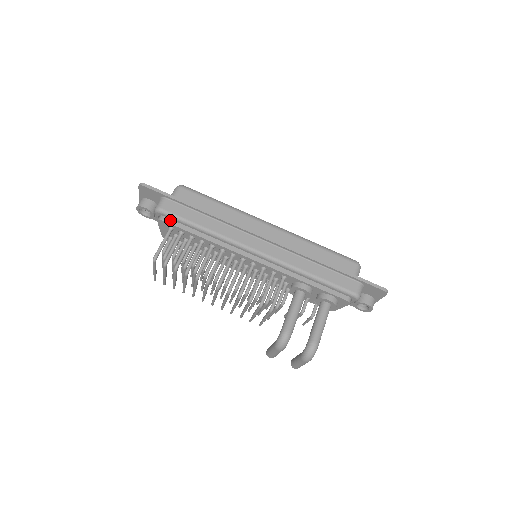
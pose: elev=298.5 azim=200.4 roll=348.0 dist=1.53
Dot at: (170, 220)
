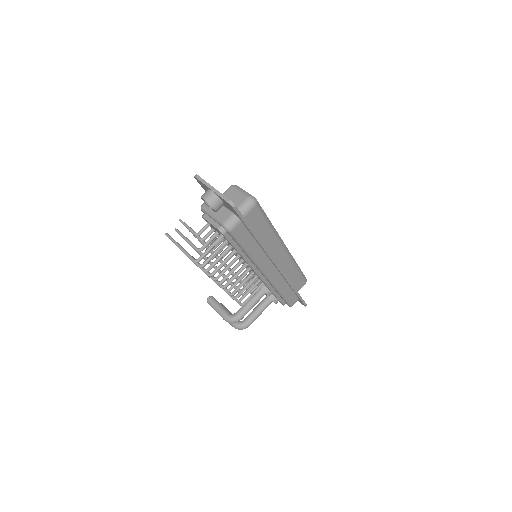
Dot at: (229, 236)
